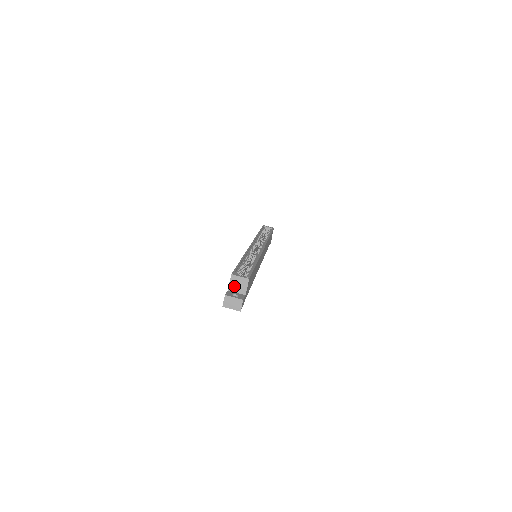
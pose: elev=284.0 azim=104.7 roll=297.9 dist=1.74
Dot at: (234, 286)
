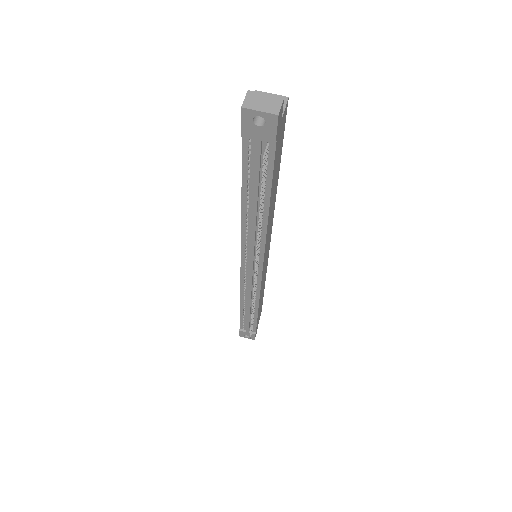
Dot at: occluded
